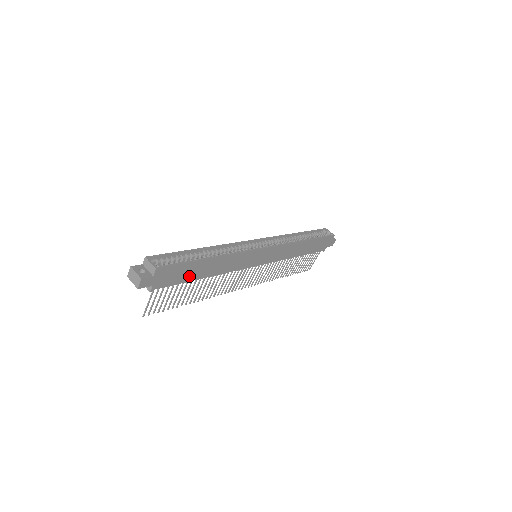
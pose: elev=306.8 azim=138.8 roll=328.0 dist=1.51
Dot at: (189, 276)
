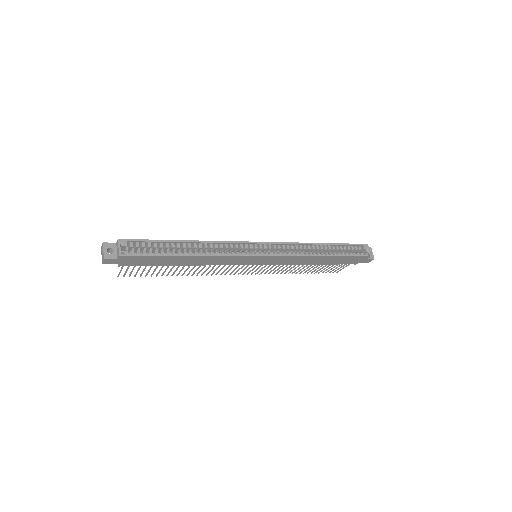
Dot at: (163, 263)
